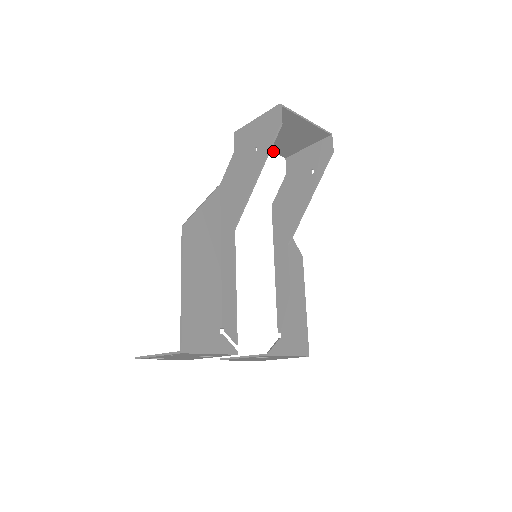
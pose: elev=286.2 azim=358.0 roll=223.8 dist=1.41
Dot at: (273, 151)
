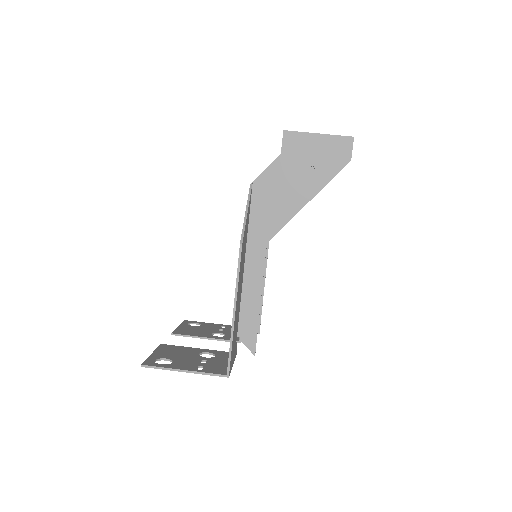
Dot at: occluded
